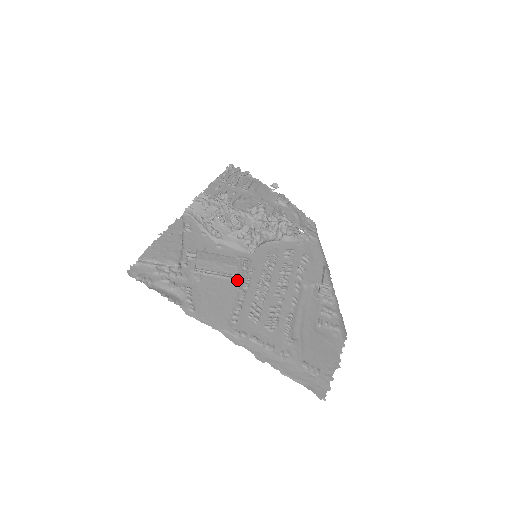
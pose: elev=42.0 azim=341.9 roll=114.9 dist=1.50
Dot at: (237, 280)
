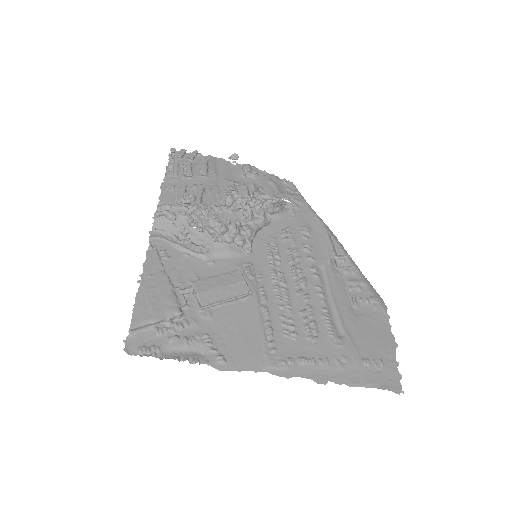
Dot at: (251, 297)
